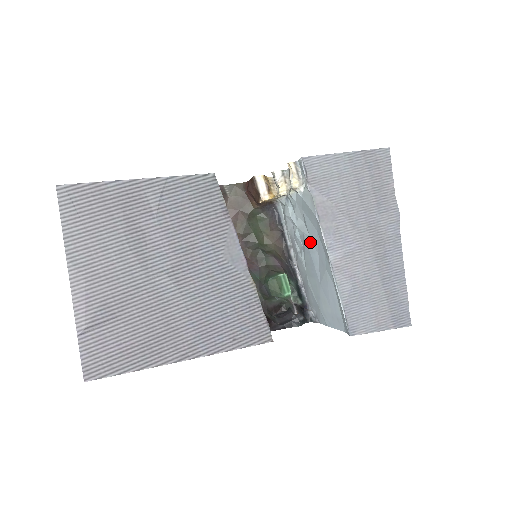
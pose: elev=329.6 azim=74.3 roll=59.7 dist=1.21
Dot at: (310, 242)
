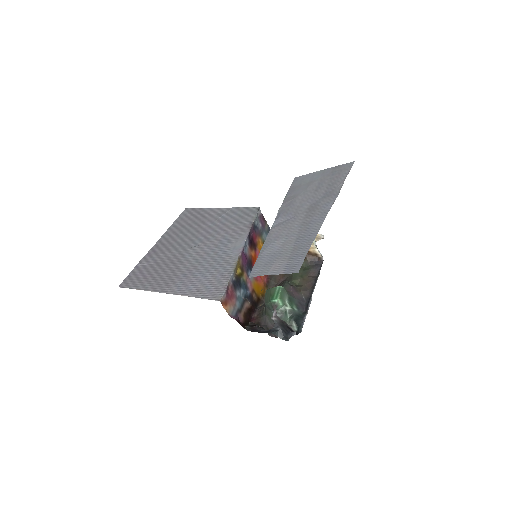
Dot at: occluded
